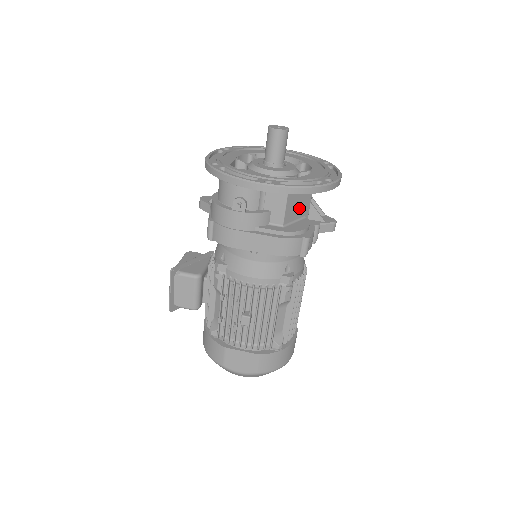
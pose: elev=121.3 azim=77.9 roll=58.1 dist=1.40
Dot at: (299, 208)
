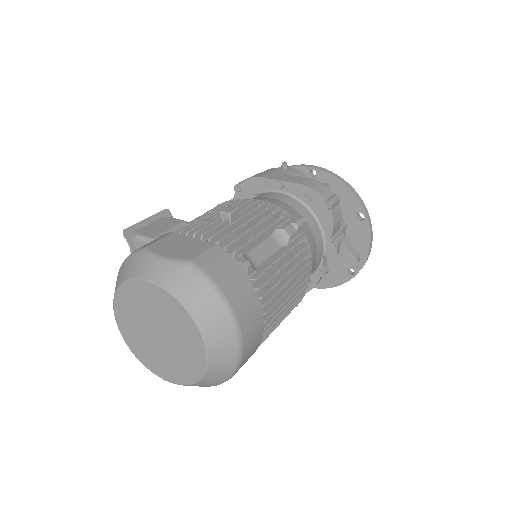
Dot at: occluded
